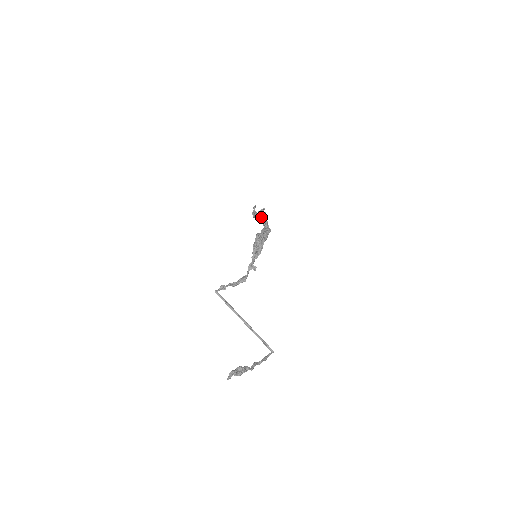
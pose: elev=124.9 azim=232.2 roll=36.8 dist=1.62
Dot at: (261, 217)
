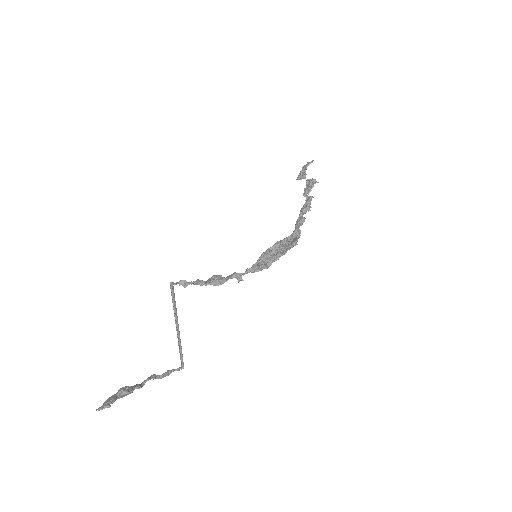
Dot at: (304, 194)
